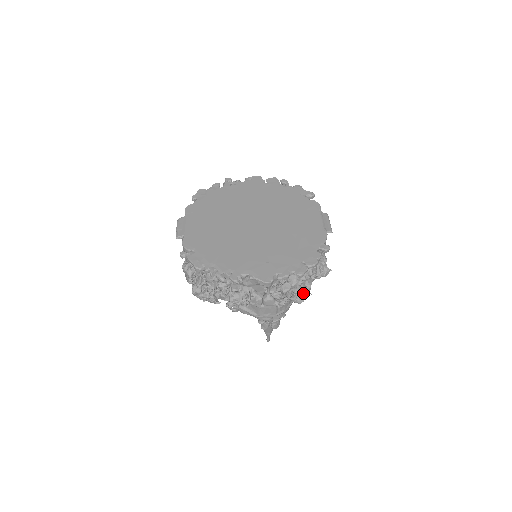
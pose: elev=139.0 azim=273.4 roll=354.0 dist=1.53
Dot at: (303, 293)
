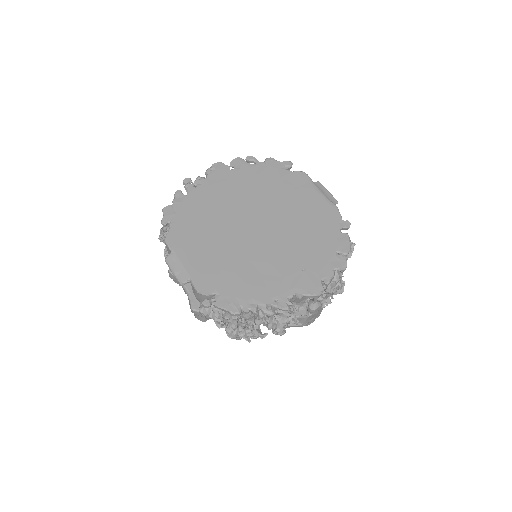
Dot at: (339, 281)
